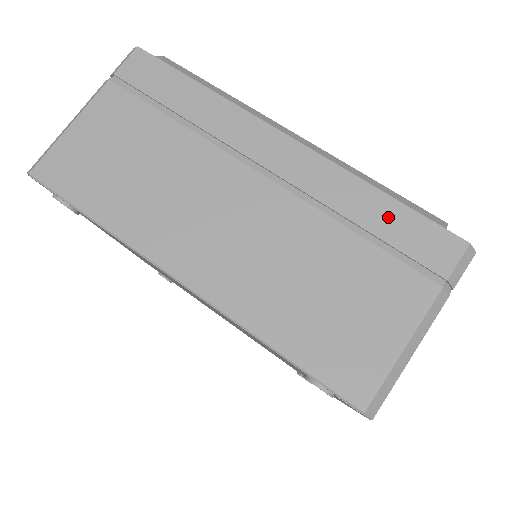
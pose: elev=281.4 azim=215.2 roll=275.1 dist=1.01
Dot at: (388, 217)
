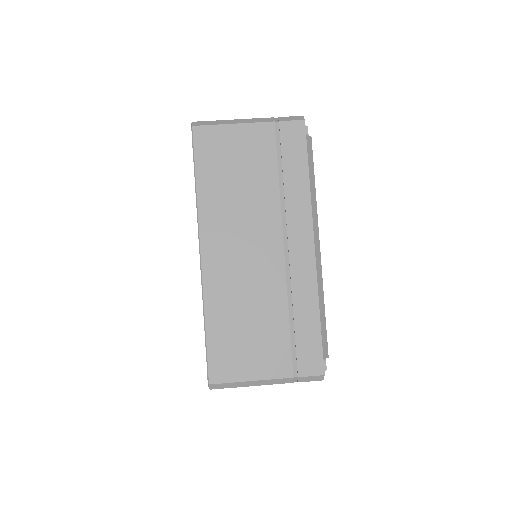
Dot at: occluded
